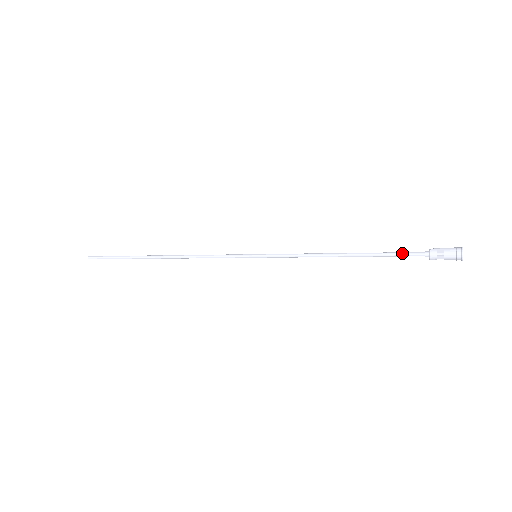
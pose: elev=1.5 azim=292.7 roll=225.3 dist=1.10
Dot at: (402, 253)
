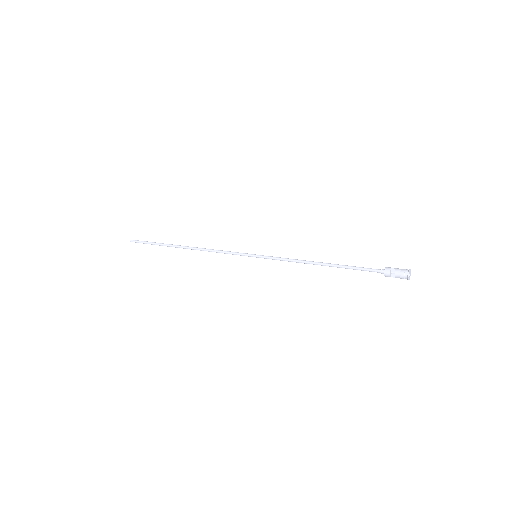
Dot at: (365, 268)
